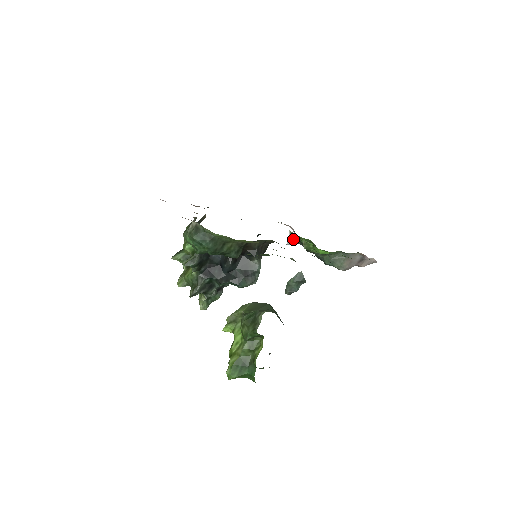
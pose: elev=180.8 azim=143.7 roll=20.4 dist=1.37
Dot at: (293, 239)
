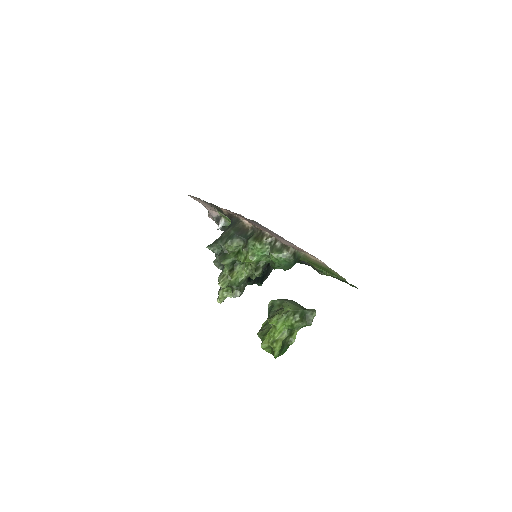
Dot at: (224, 226)
